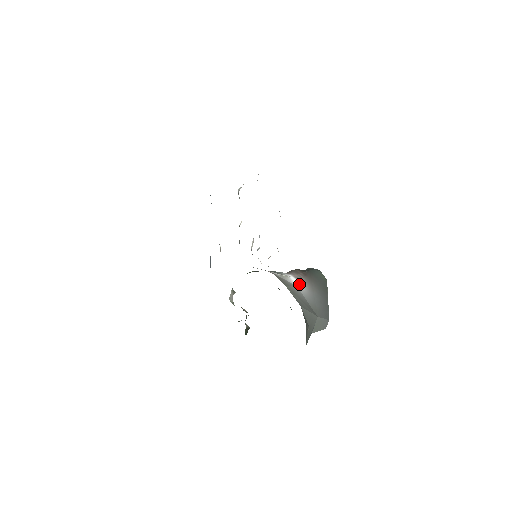
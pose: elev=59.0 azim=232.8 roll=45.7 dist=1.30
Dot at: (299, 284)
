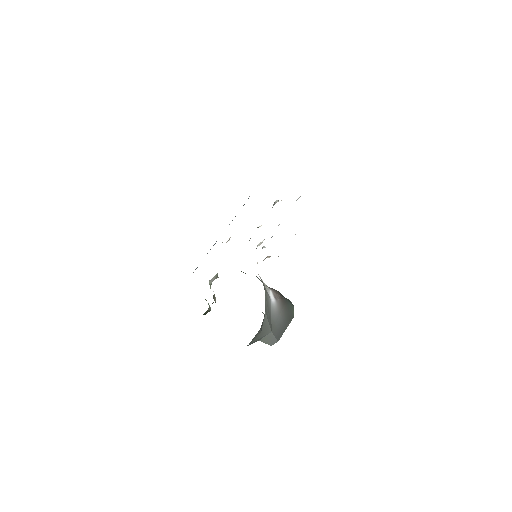
Dot at: (273, 300)
